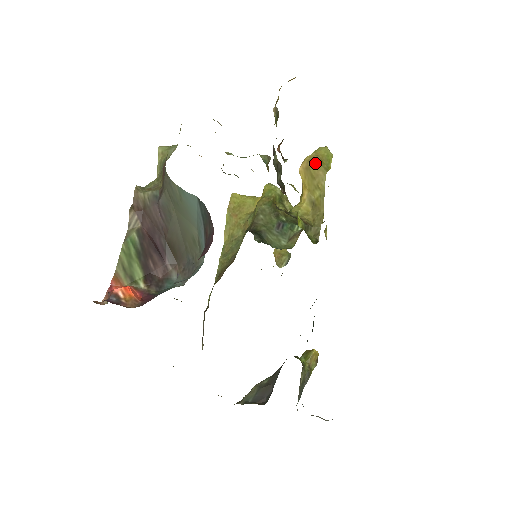
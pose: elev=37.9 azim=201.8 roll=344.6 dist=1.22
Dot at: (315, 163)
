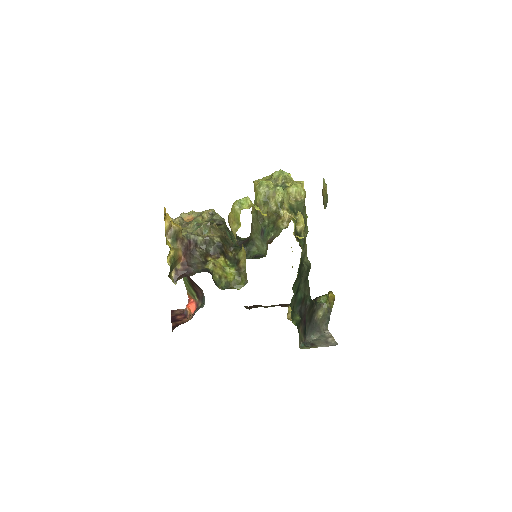
Dot at: (230, 225)
